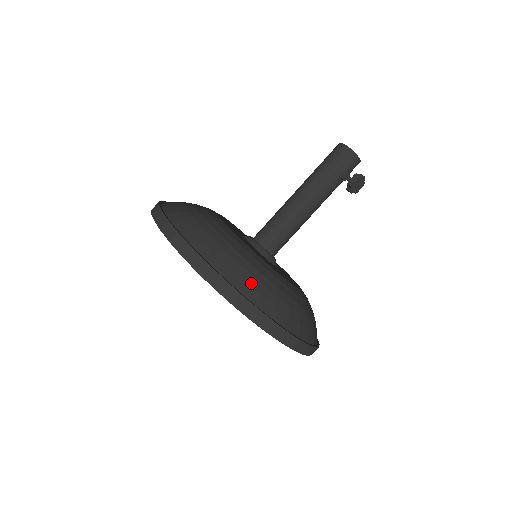
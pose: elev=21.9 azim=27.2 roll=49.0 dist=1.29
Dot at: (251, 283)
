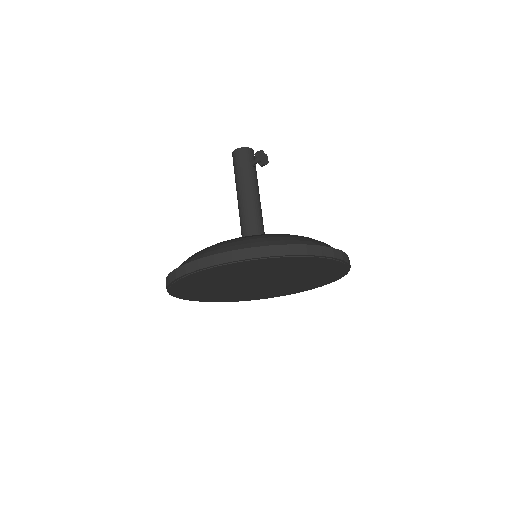
Dot at: (253, 242)
